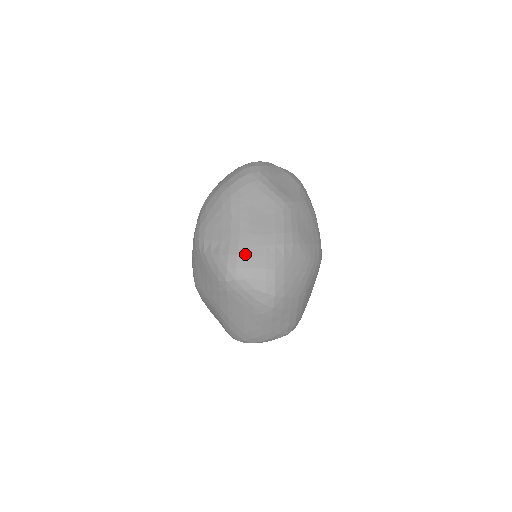
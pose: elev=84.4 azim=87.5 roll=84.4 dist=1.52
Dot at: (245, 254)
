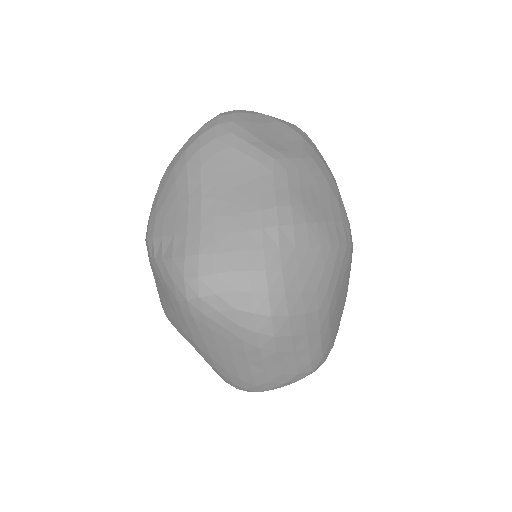
Dot at: (211, 251)
